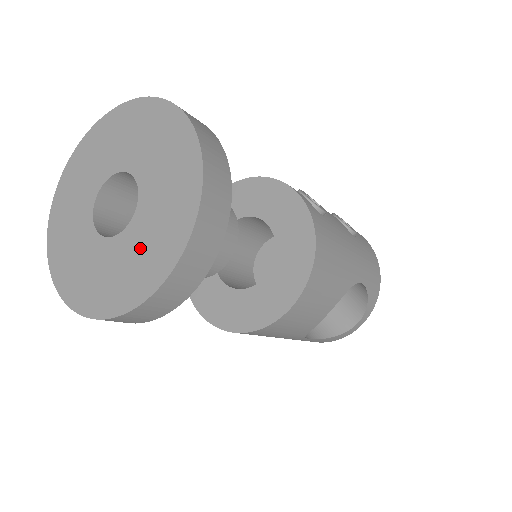
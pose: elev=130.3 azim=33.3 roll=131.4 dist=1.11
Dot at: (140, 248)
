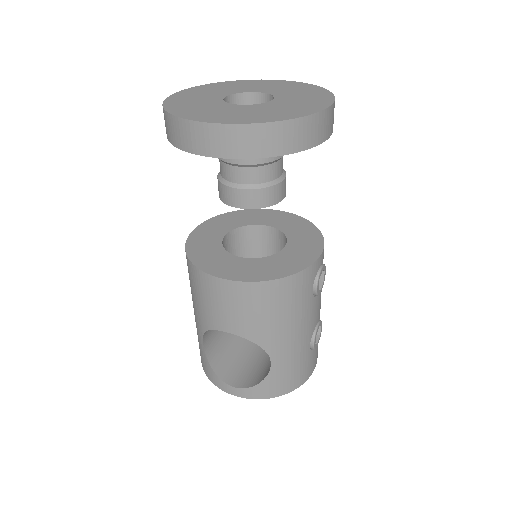
Dot at: (225, 111)
